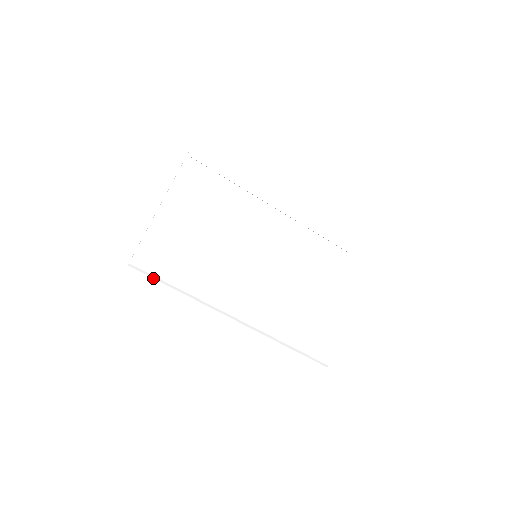
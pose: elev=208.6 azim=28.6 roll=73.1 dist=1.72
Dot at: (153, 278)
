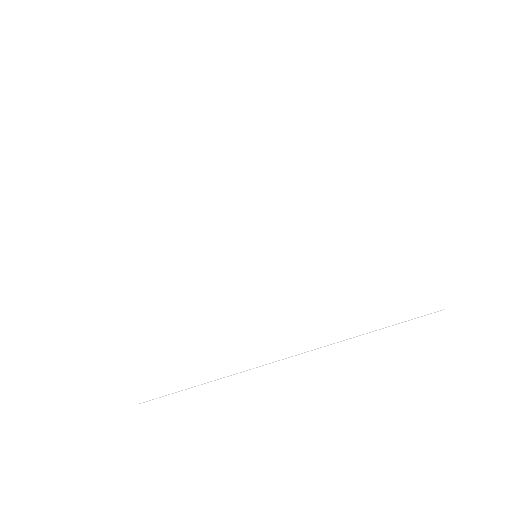
Dot at: (173, 393)
